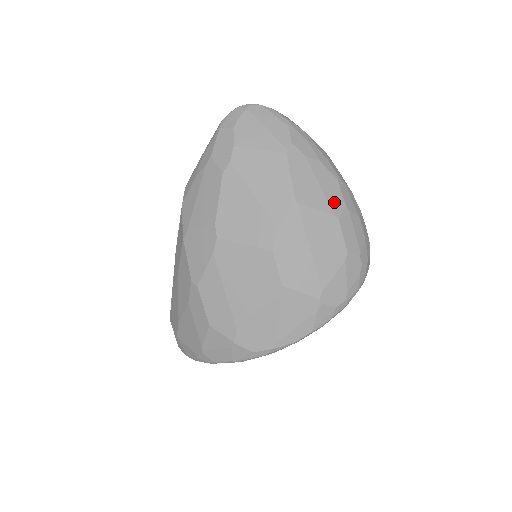
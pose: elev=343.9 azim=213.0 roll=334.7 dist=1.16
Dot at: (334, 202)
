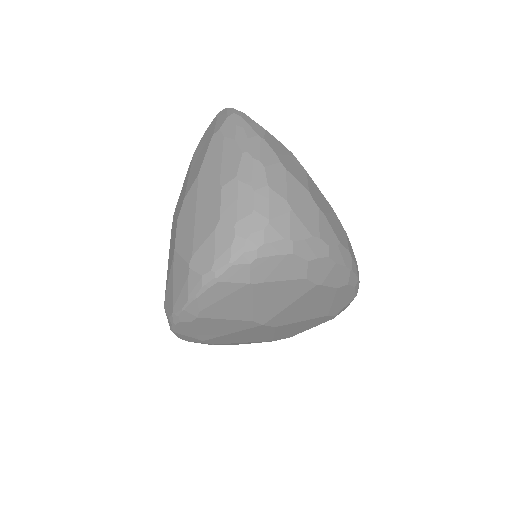
Dot at: (227, 173)
